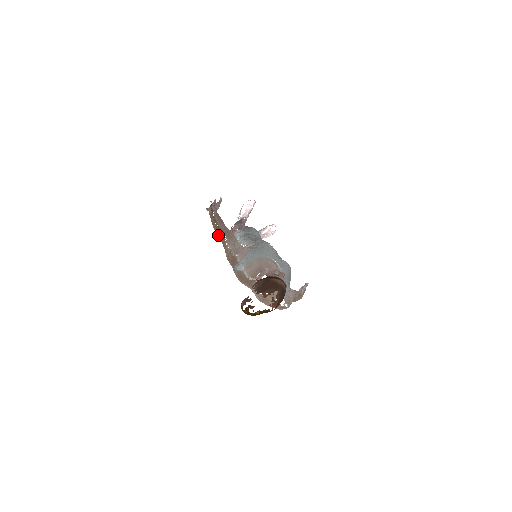
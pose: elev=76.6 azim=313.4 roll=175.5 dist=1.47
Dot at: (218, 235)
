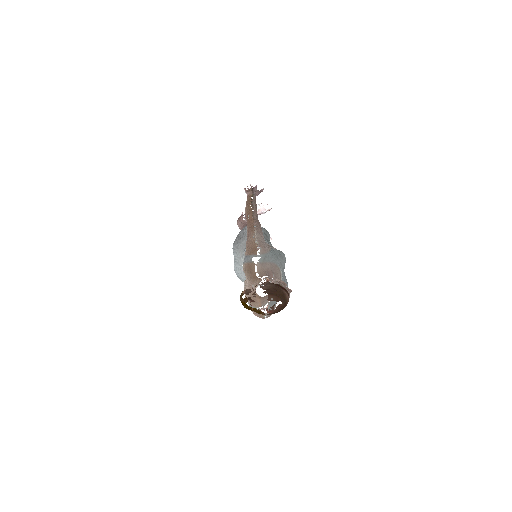
Dot at: (247, 218)
